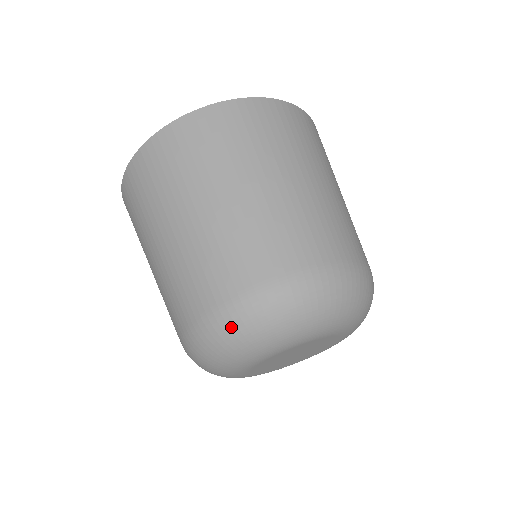
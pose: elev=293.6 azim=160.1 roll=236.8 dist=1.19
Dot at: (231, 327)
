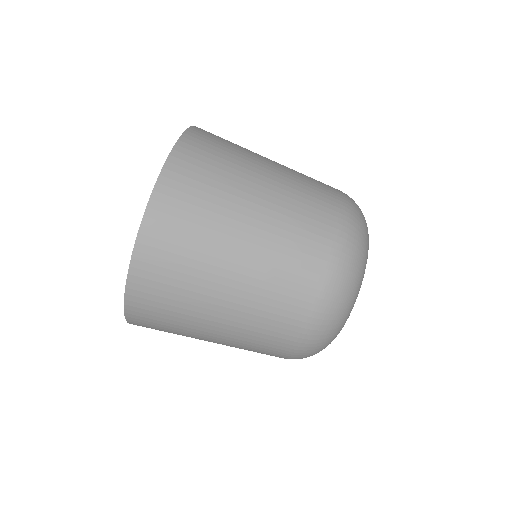
Dot at: occluded
